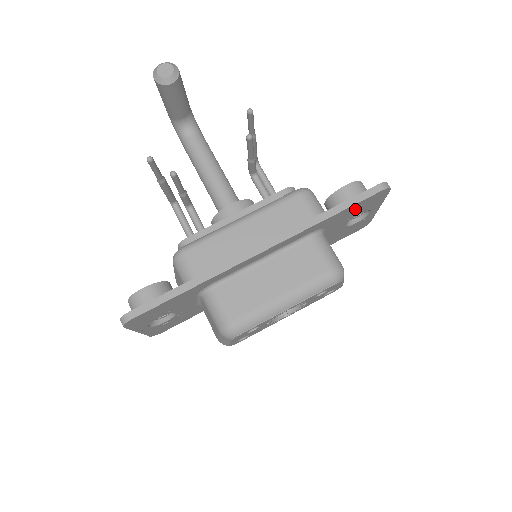
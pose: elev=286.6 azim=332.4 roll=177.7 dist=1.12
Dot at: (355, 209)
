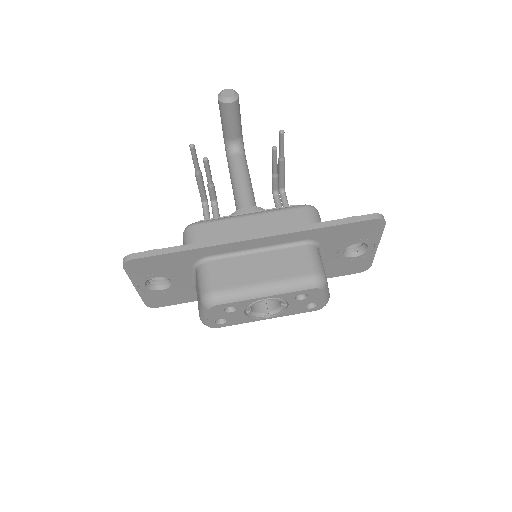
Dot at: (350, 232)
